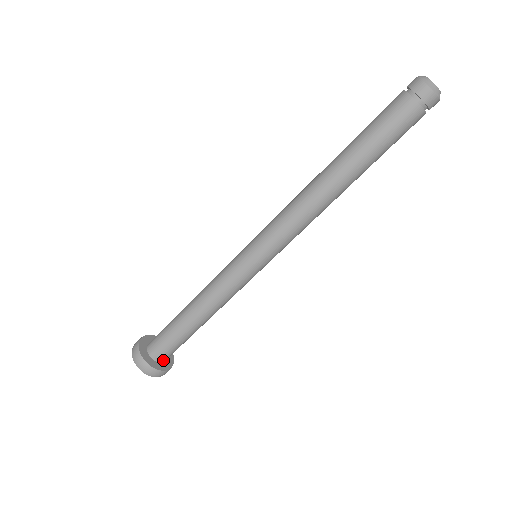
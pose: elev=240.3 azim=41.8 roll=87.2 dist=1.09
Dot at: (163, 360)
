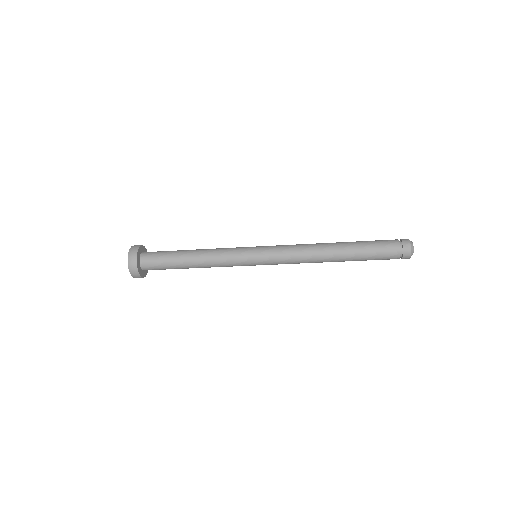
Dot at: occluded
